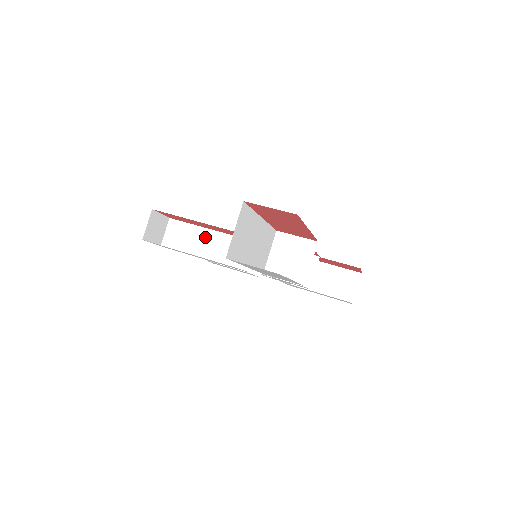
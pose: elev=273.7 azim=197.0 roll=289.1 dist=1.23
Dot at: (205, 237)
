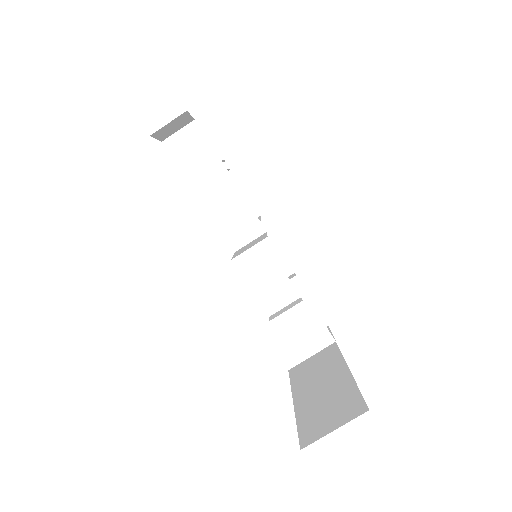
Dot at: (217, 176)
